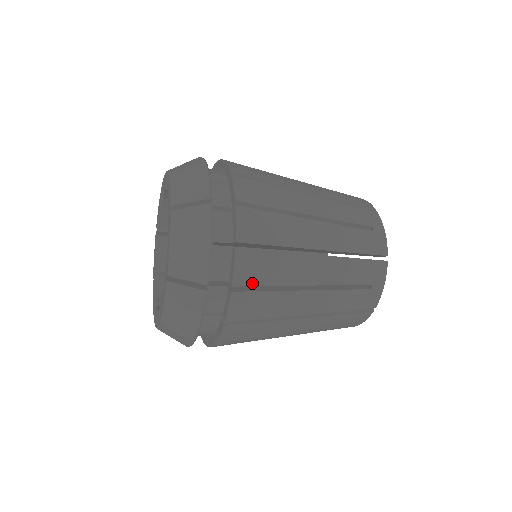
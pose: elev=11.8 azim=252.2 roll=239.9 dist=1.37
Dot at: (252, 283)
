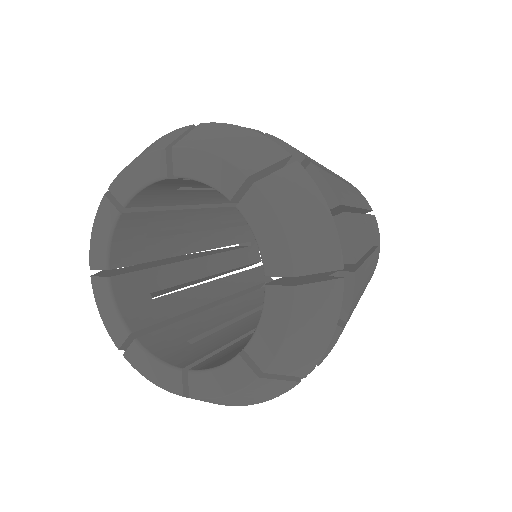
Dot at: occluded
